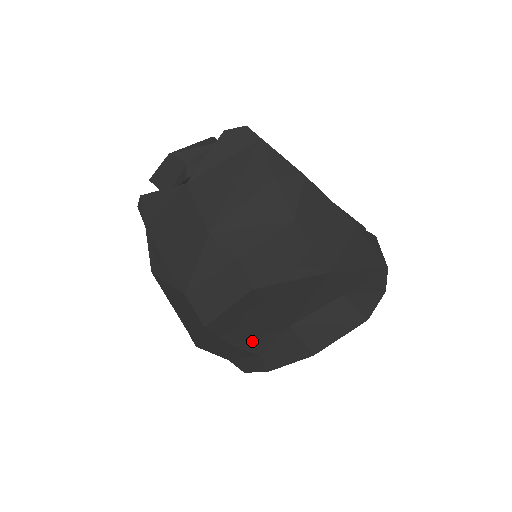
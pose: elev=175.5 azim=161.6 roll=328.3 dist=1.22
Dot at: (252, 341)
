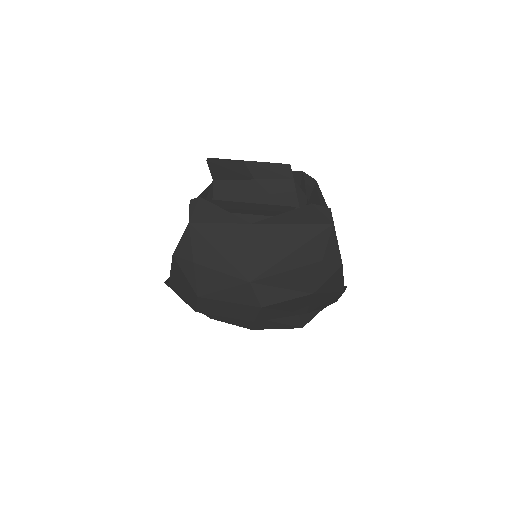
Dot at: occluded
